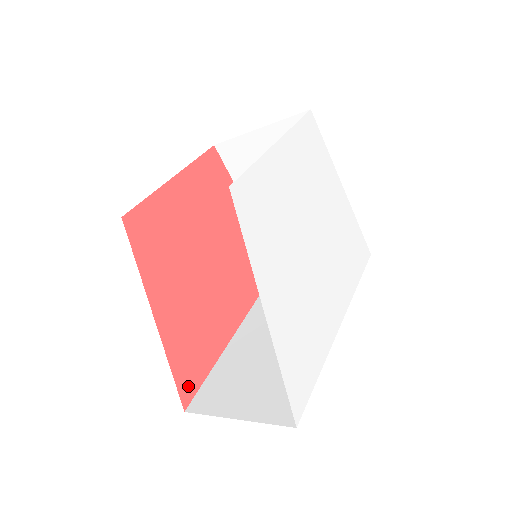
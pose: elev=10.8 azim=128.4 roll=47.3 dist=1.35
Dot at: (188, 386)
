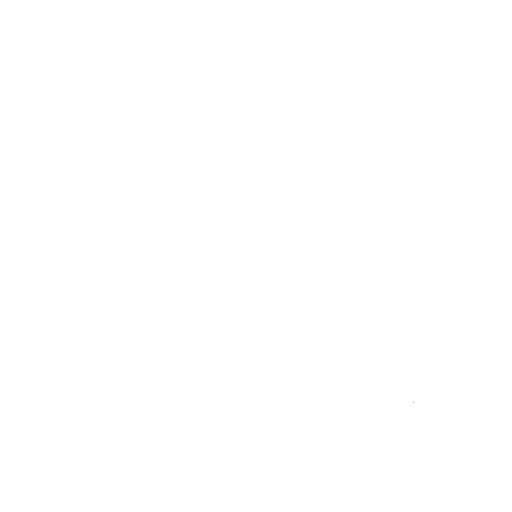
Dot at: occluded
